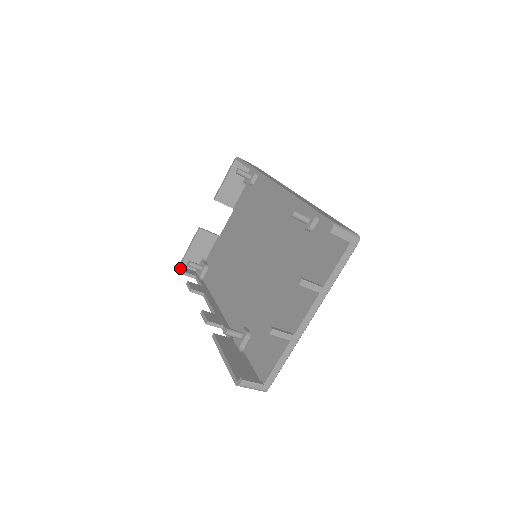
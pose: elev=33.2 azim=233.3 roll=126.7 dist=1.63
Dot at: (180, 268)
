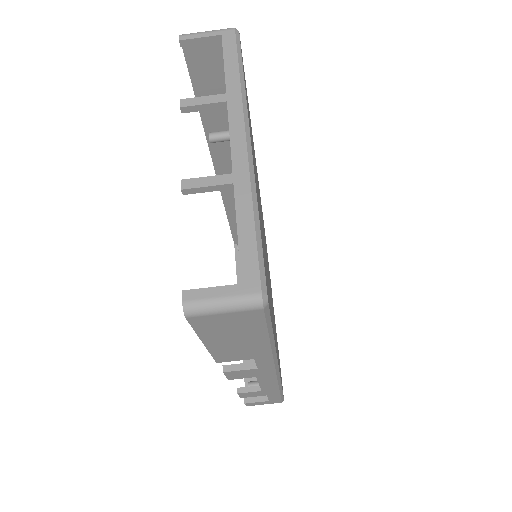
Dot at: occluded
